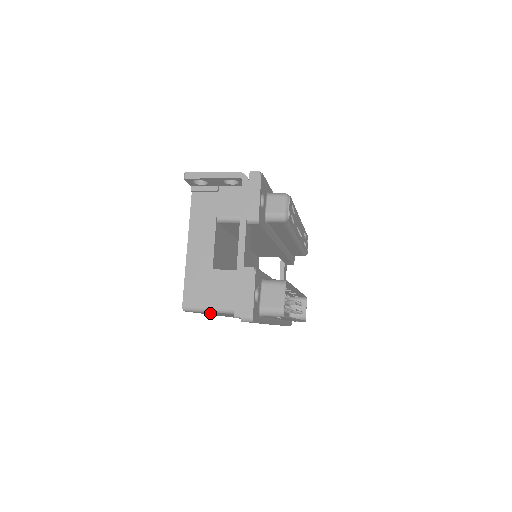
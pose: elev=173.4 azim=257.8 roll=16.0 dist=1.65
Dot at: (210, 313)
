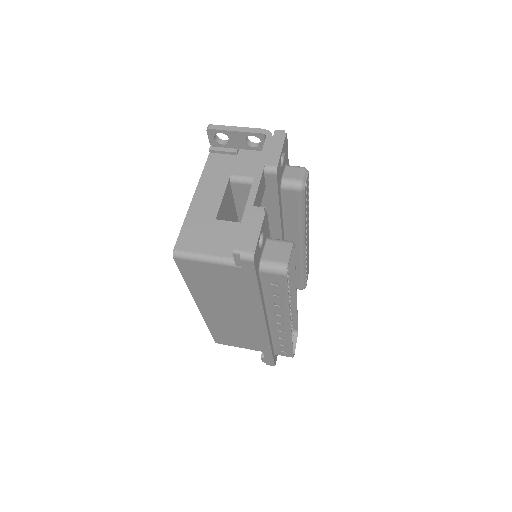
Dot at: (199, 277)
